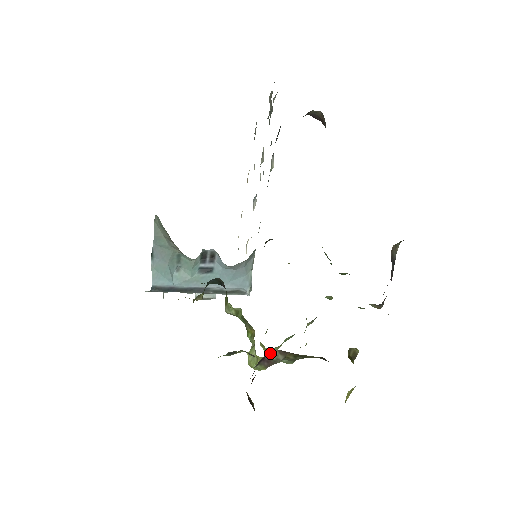
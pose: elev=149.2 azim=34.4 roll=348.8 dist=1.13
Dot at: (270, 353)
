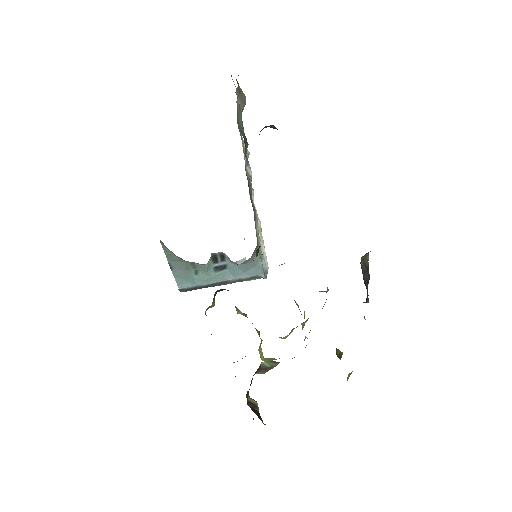
Dot at: (264, 363)
